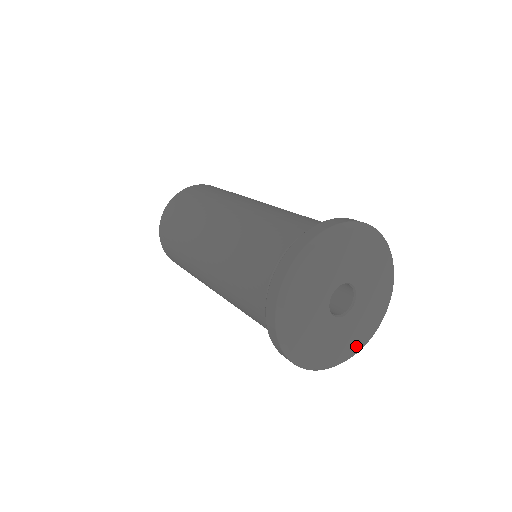
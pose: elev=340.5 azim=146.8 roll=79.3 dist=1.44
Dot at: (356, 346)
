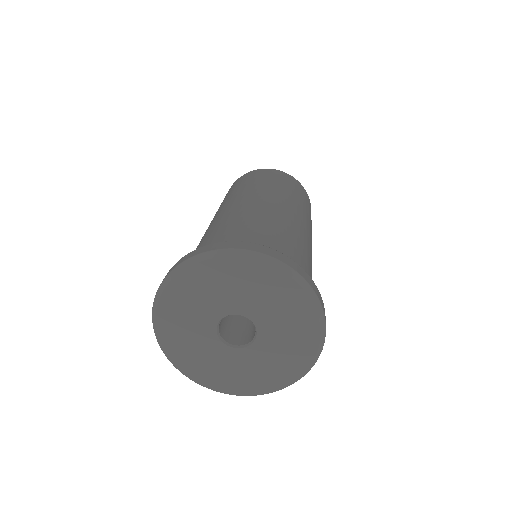
Dot at: (240, 388)
